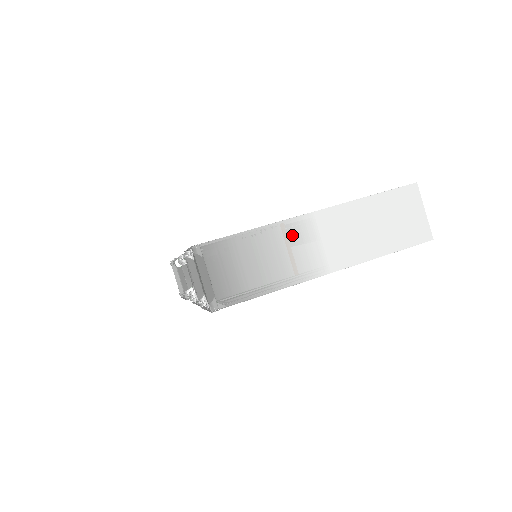
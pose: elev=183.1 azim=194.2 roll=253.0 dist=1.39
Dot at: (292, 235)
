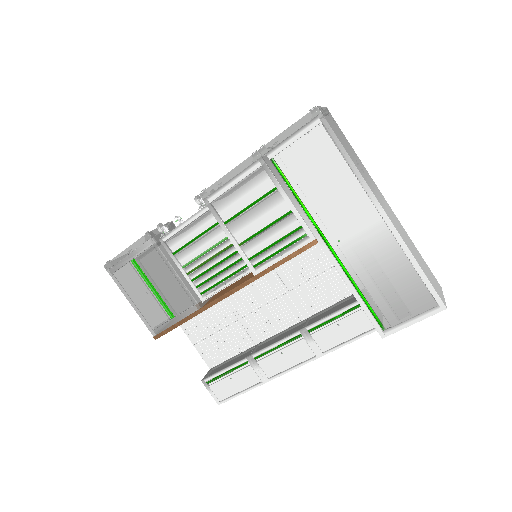
Dot at: (372, 181)
